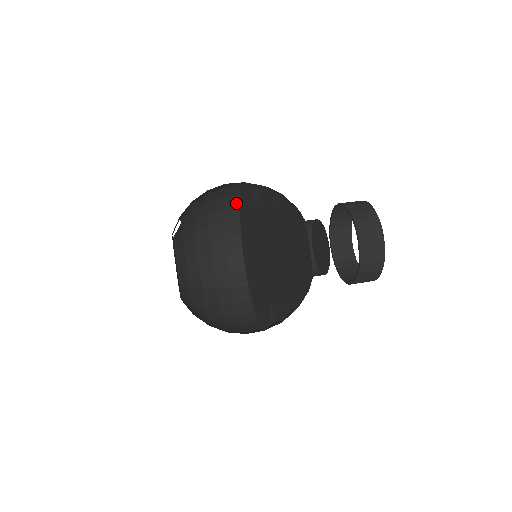
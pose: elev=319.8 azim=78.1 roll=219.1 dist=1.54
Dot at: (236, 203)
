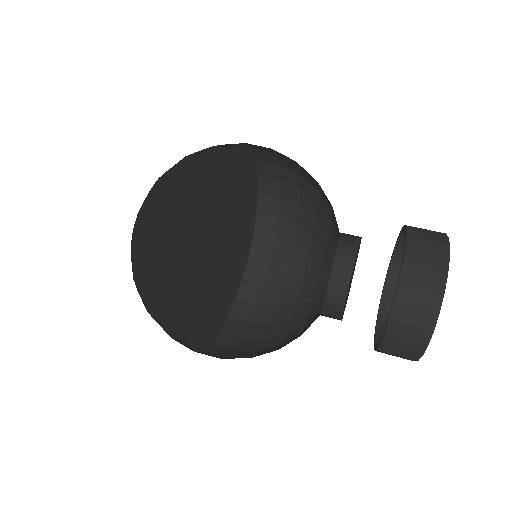
Dot at: (269, 150)
